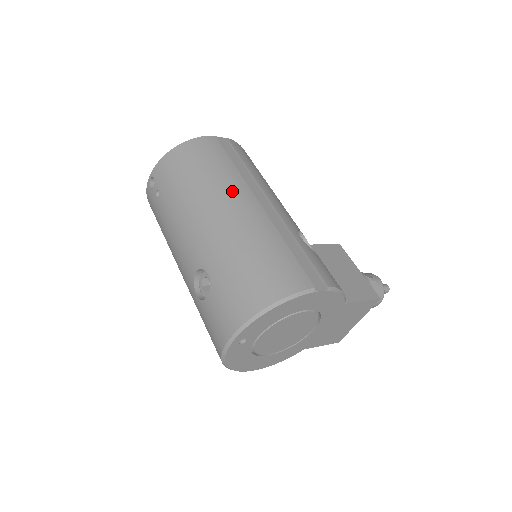
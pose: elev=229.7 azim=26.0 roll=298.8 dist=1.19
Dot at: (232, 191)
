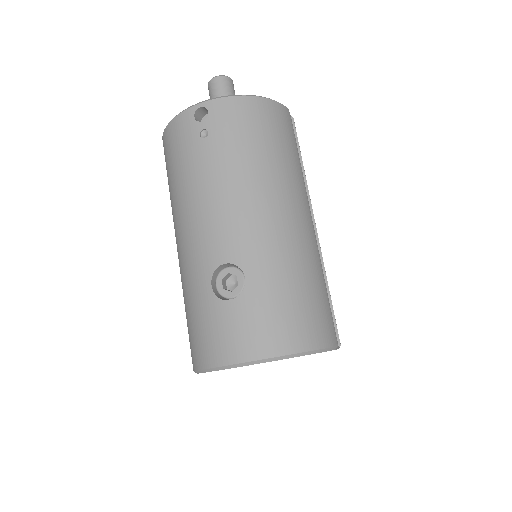
Dot at: (297, 195)
